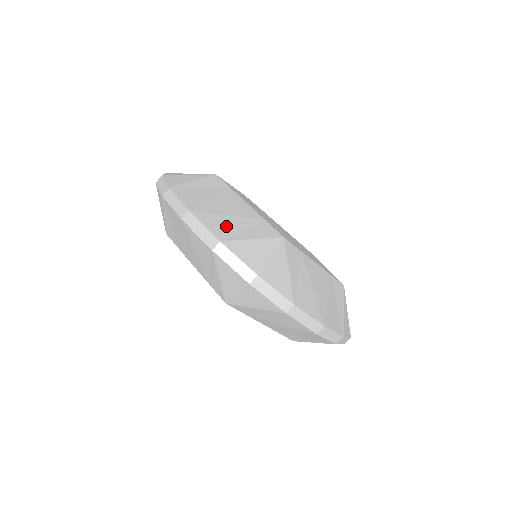
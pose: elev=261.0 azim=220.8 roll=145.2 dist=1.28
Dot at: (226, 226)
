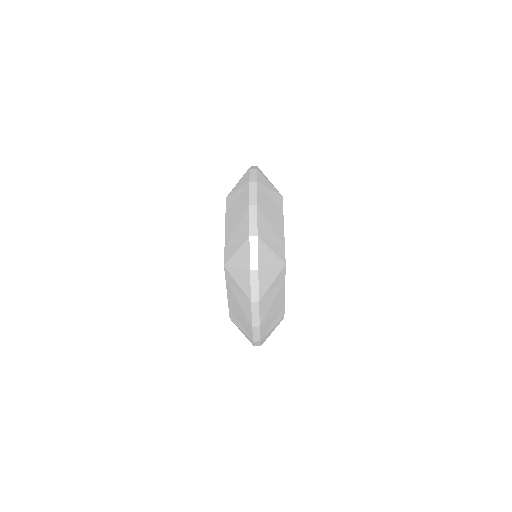
Dot at: (266, 231)
